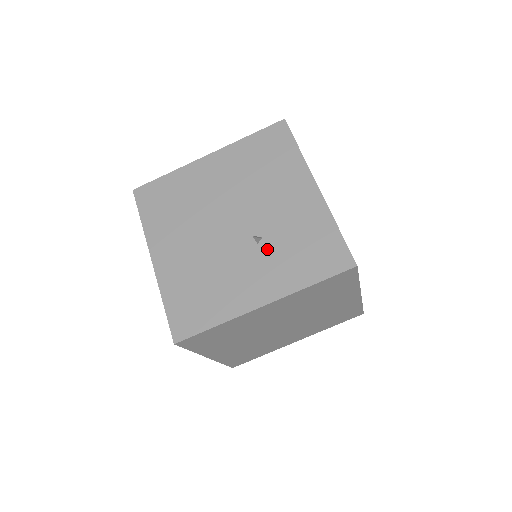
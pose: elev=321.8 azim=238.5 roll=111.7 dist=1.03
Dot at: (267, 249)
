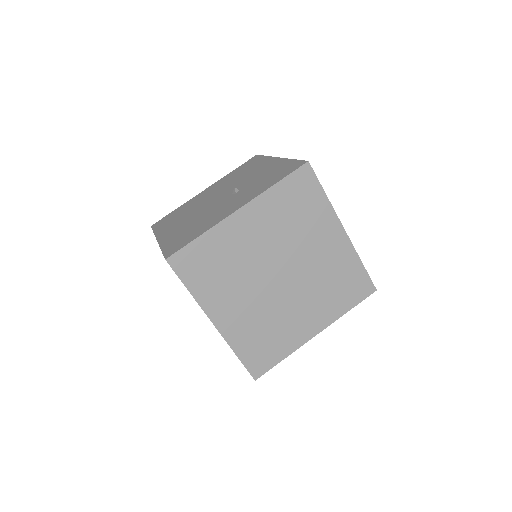
Dot at: (242, 192)
